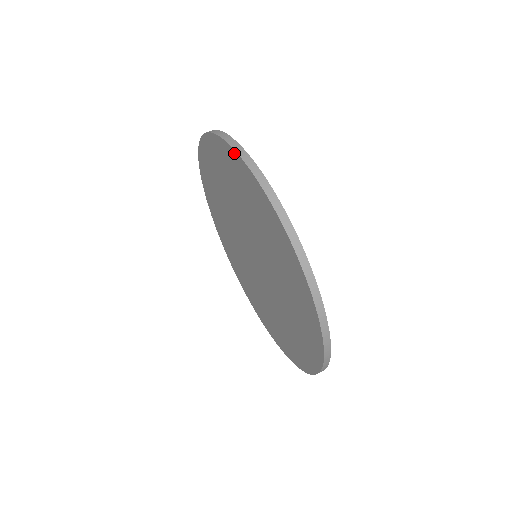
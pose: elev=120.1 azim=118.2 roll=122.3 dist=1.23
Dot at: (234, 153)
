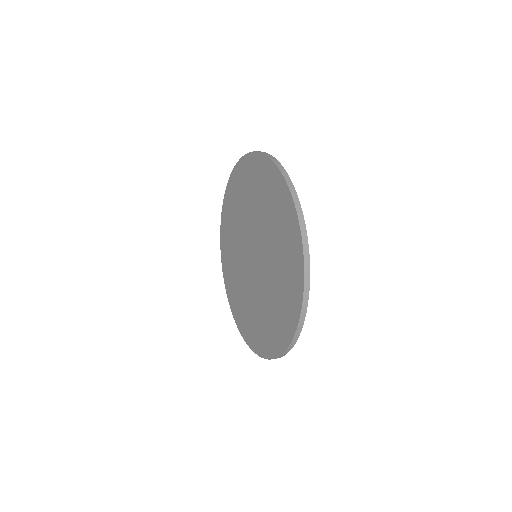
Dot at: (222, 214)
